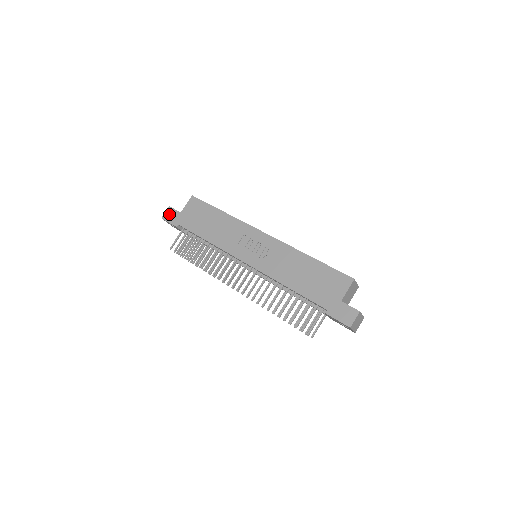
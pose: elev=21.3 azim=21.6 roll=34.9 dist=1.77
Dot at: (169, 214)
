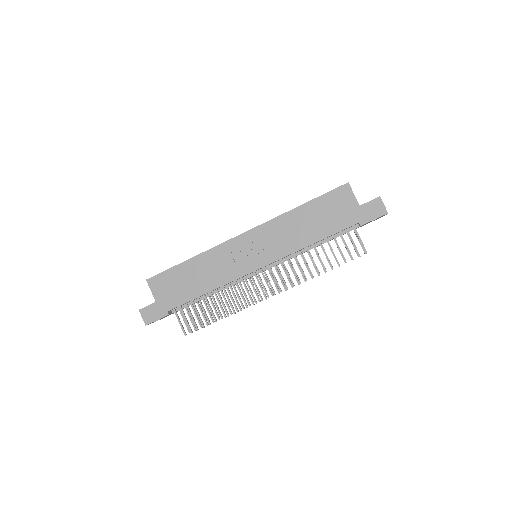
Dot at: (148, 315)
